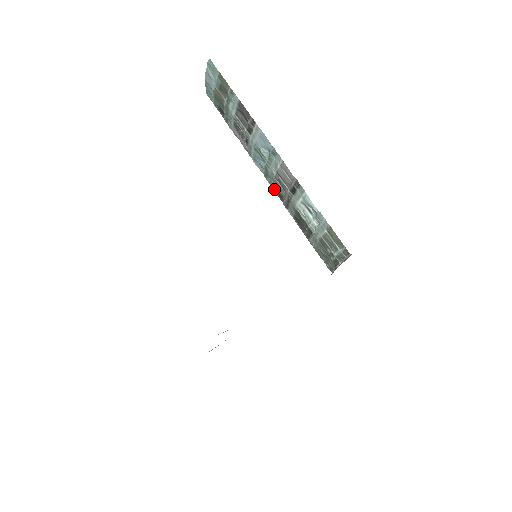
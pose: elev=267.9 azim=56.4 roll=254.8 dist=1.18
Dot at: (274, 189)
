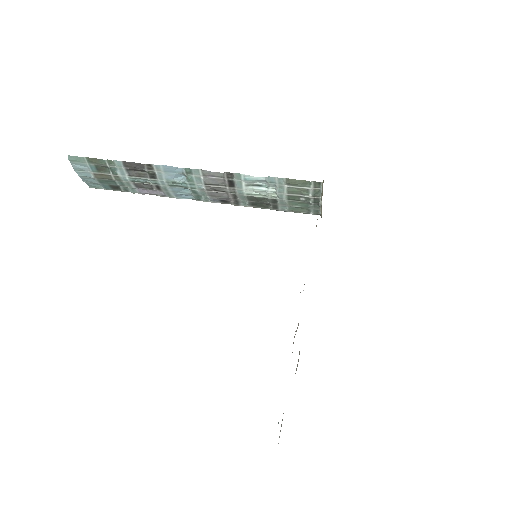
Dot at: (214, 201)
